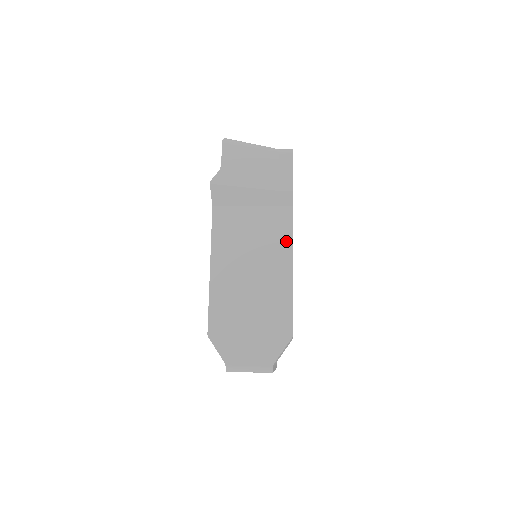
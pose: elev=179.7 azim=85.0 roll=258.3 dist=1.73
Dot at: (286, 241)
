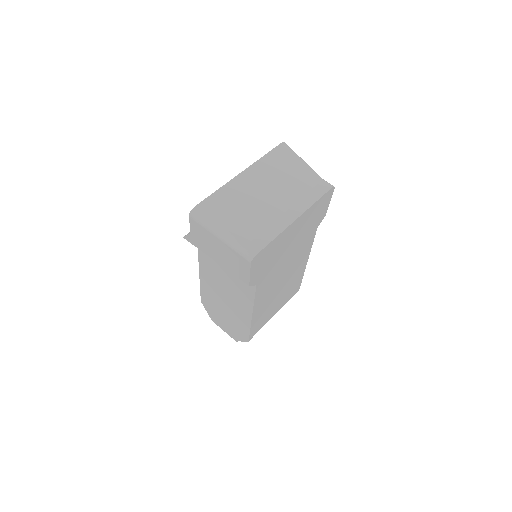
Dot at: (249, 300)
